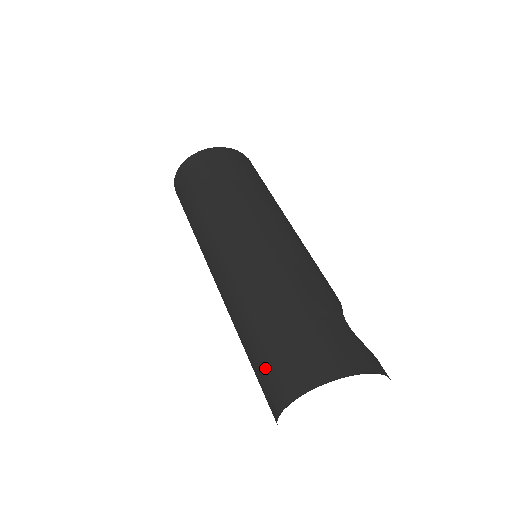
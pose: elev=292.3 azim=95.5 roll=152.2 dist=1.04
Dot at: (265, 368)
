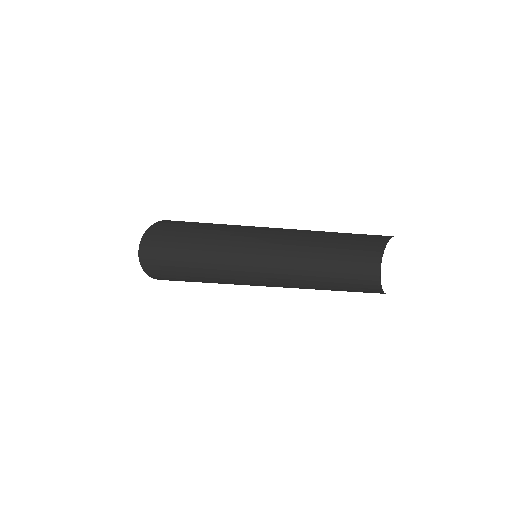
Dot at: (348, 261)
